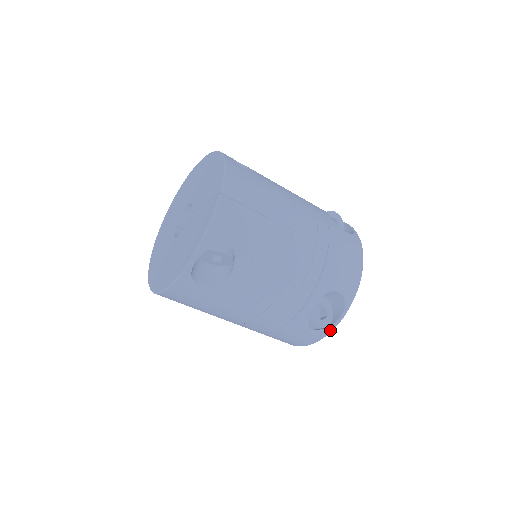
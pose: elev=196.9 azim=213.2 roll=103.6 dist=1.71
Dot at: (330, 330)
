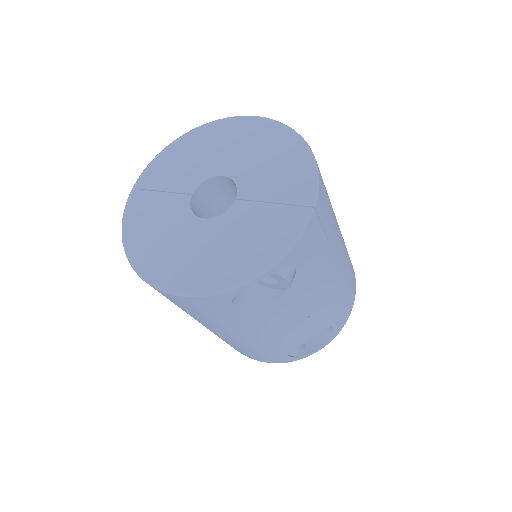
Dot at: (301, 358)
